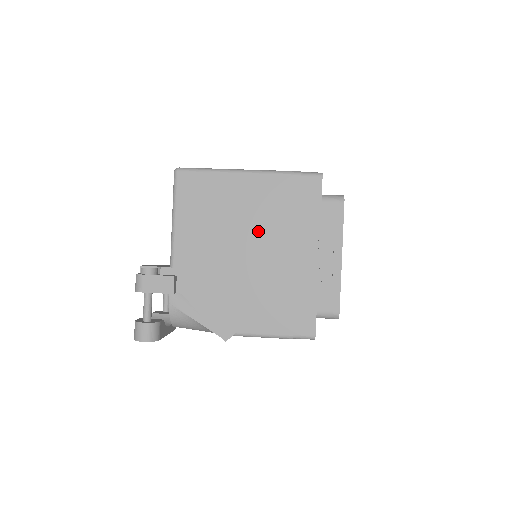
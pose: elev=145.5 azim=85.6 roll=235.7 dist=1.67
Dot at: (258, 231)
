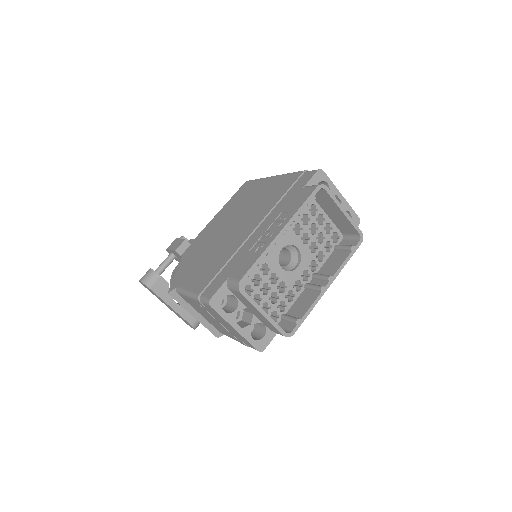
Dot at: (249, 213)
